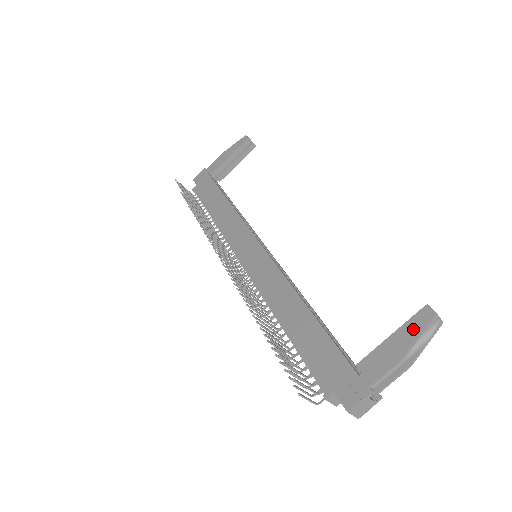
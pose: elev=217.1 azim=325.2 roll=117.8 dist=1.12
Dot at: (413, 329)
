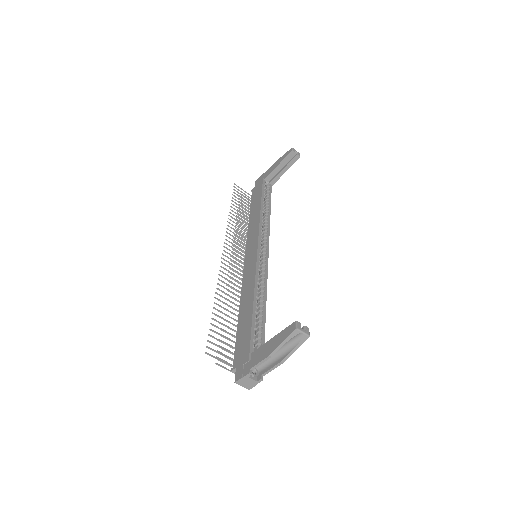
Dot at: (282, 337)
